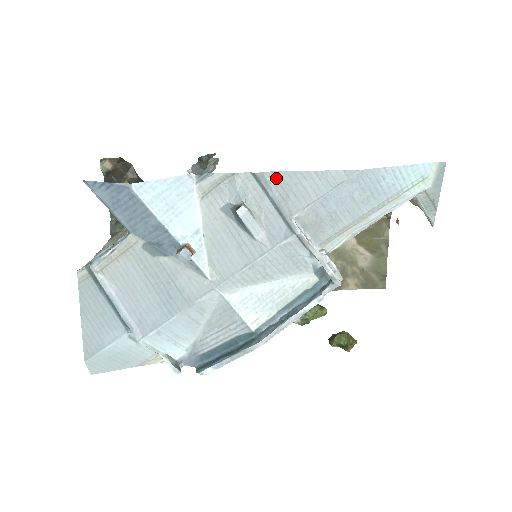
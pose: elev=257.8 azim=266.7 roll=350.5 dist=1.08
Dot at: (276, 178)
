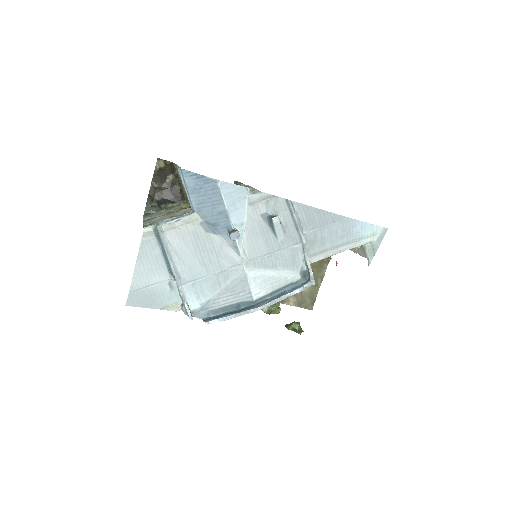
Dot at: (299, 207)
